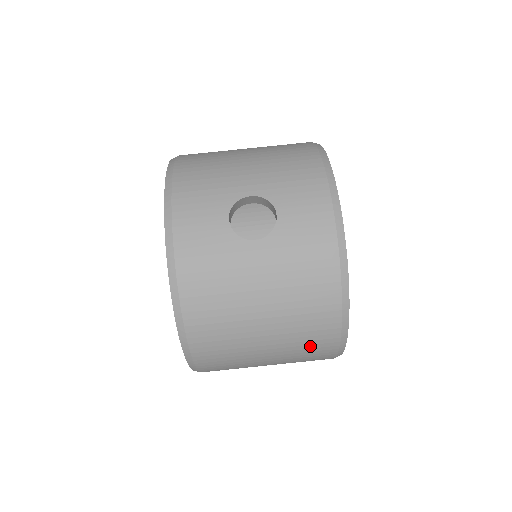
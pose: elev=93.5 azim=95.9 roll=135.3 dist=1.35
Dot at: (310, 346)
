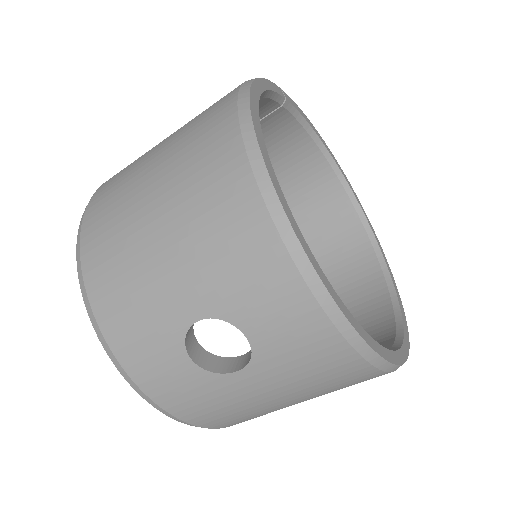
Dot at: occluded
